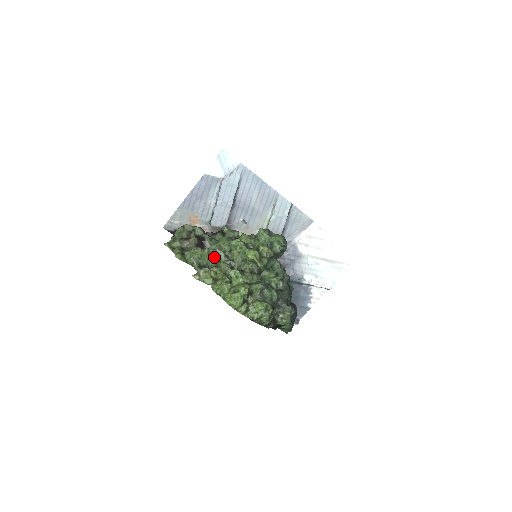
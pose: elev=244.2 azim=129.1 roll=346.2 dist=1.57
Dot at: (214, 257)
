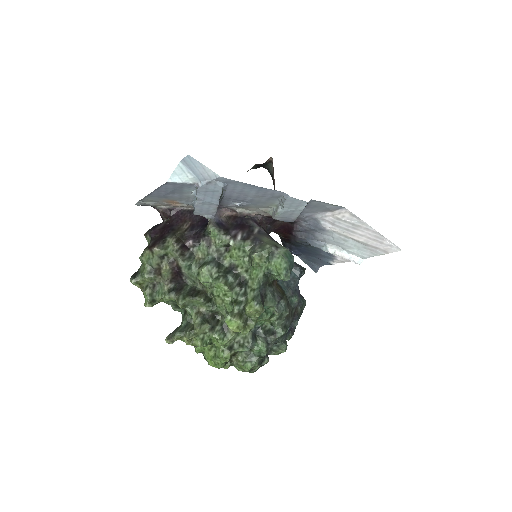
Dot at: (192, 304)
